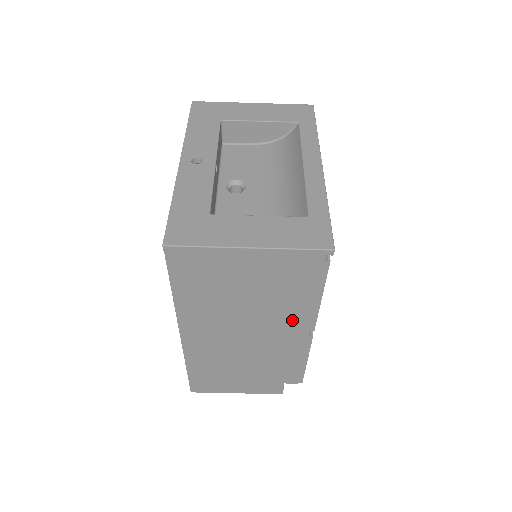
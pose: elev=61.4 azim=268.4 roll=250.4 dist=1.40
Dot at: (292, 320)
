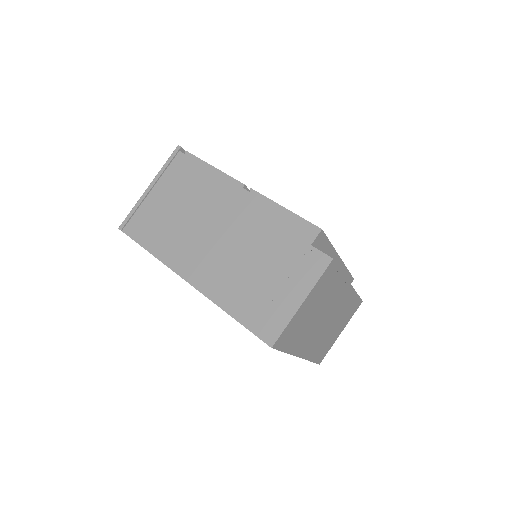
Dot at: (222, 194)
